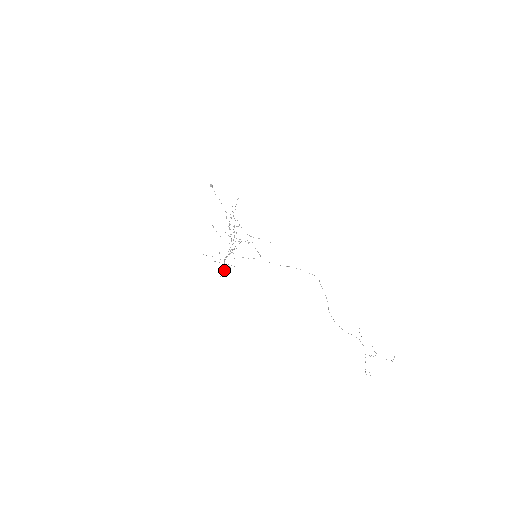
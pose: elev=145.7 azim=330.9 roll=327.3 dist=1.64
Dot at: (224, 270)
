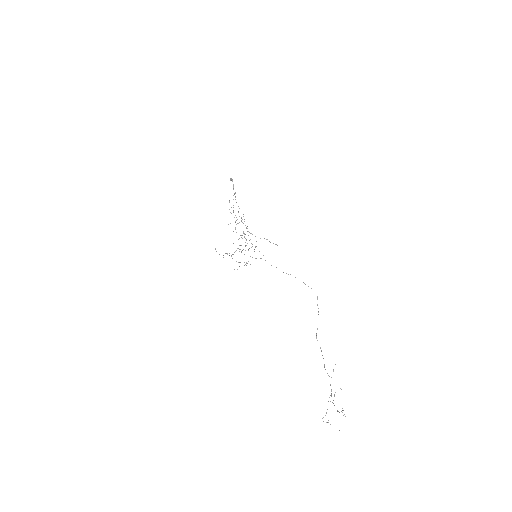
Dot at: occluded
